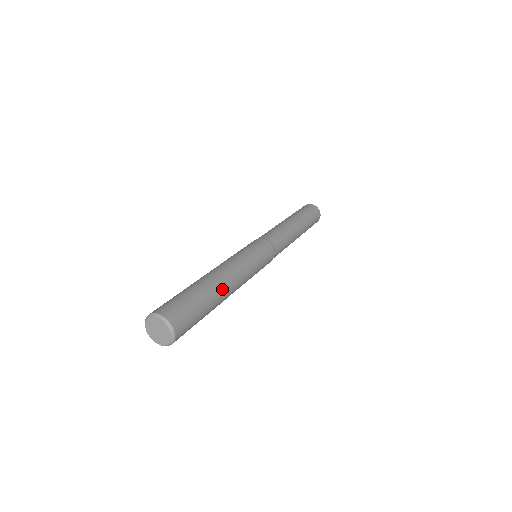
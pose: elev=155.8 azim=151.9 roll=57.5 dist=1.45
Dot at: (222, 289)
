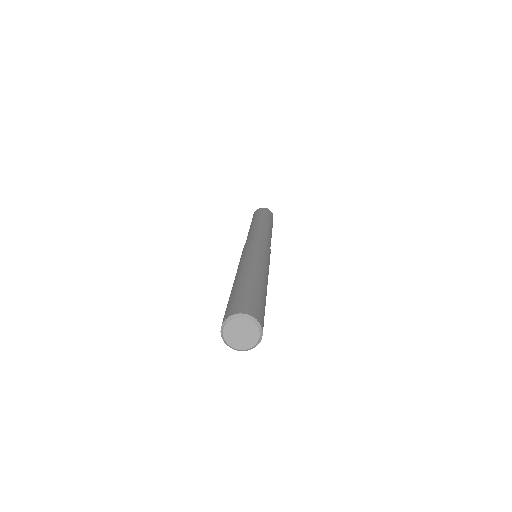
Dot at: (259, 278)
